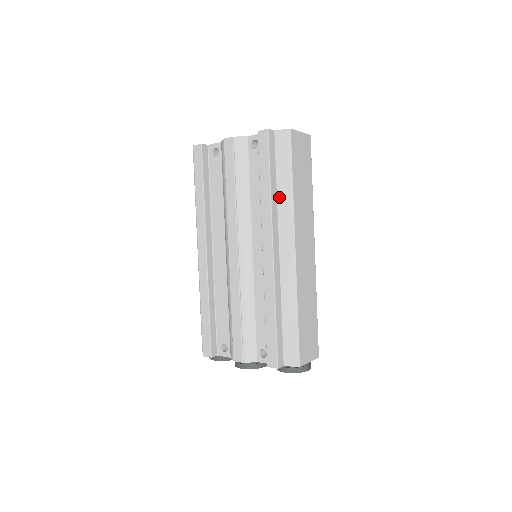
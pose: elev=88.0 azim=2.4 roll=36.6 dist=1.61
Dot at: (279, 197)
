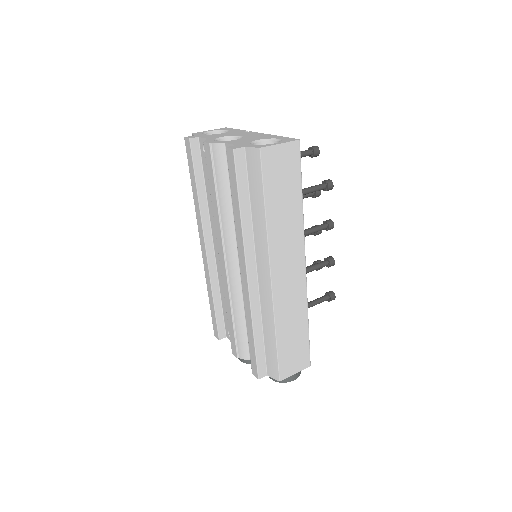
Dot at: (254, 222)
